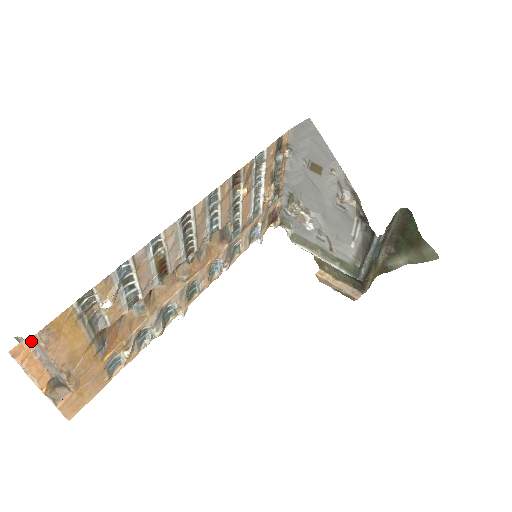
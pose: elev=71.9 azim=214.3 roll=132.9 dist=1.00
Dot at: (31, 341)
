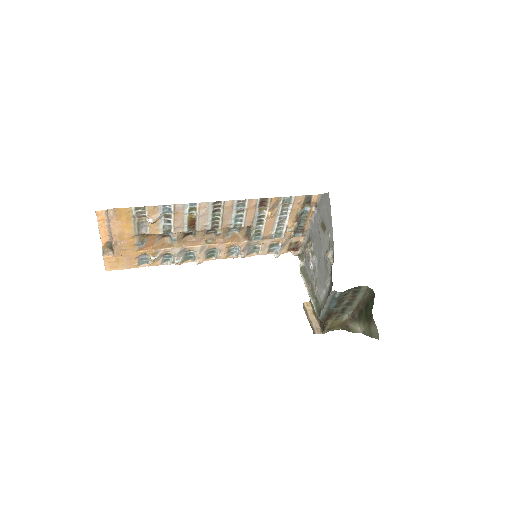
Dot at: (107, 213)
